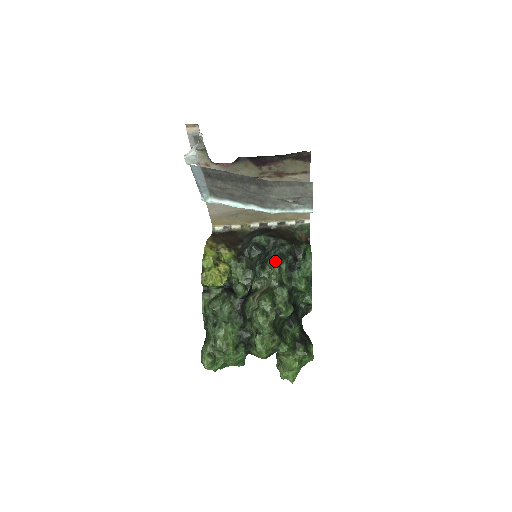
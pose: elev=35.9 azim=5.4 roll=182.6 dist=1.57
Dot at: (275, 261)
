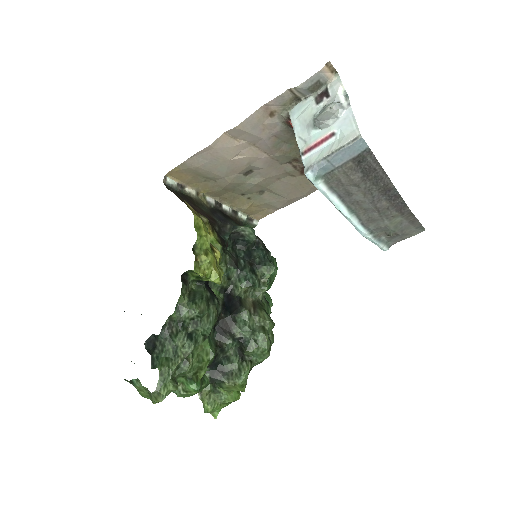
Dot at: (273, 271)
